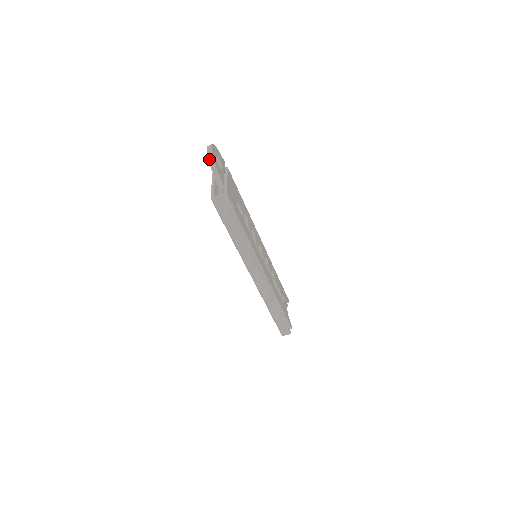
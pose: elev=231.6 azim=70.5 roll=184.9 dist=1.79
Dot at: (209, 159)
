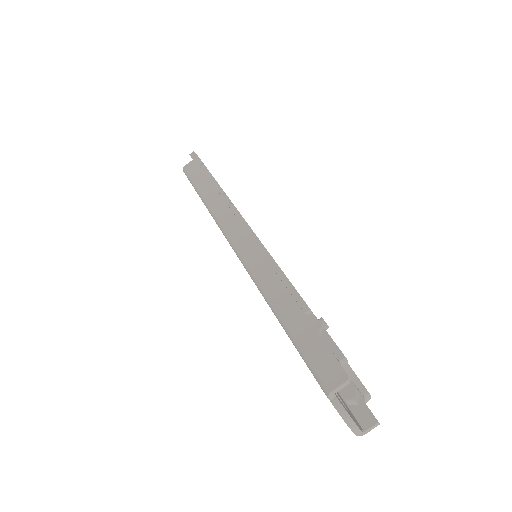
Dot at: occluded
